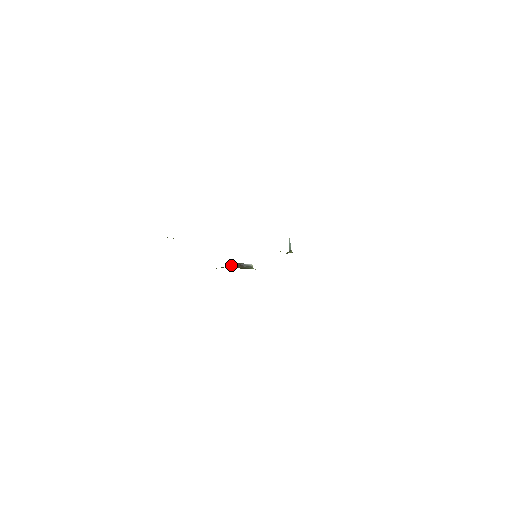
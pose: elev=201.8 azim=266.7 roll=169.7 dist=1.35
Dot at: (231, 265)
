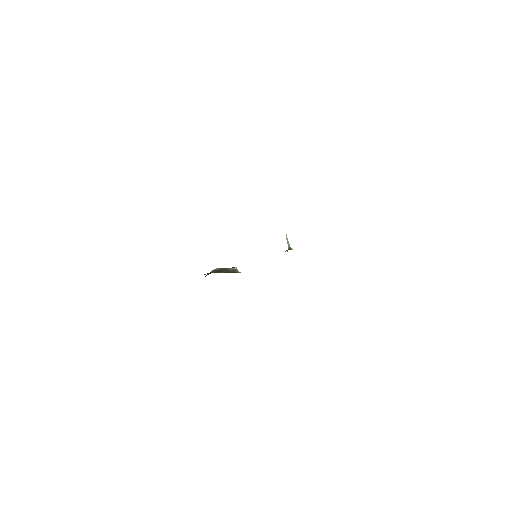
Dot at: (217, 270)
